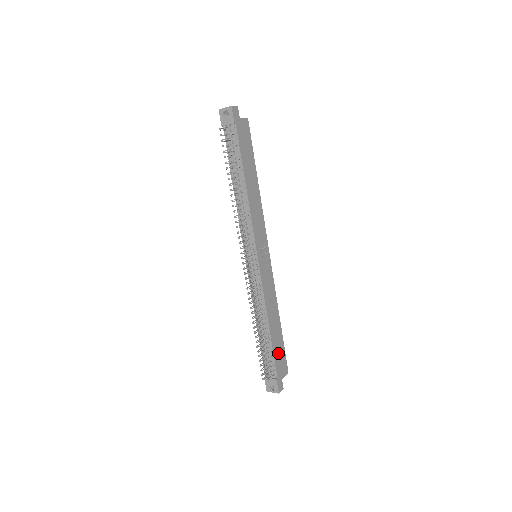
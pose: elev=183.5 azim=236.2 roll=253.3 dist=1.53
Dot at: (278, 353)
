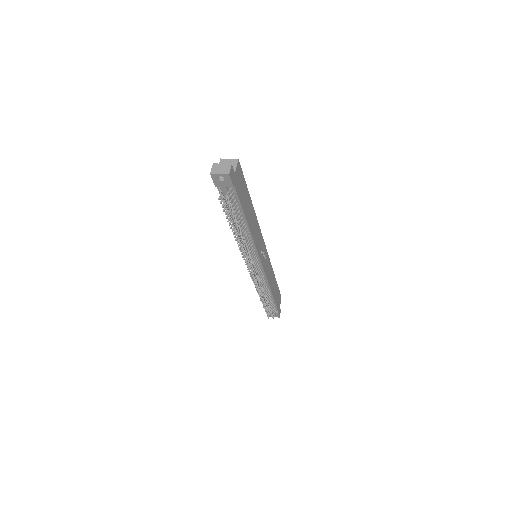
Dot at: (277, 297)
